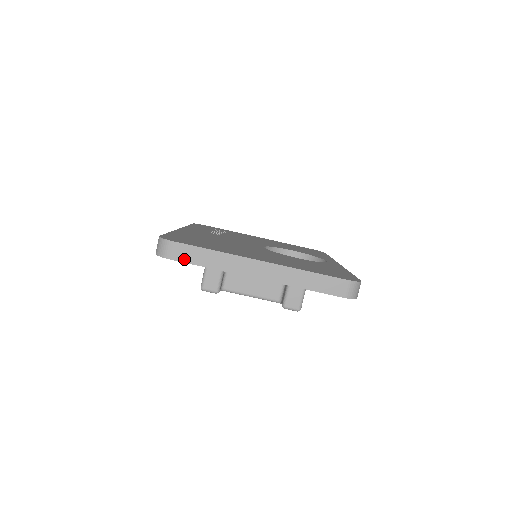
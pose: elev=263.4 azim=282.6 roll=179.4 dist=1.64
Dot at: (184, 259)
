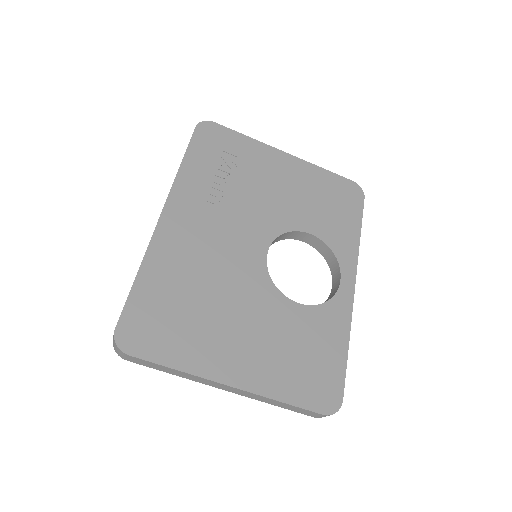
Dot at: (143, 364)
